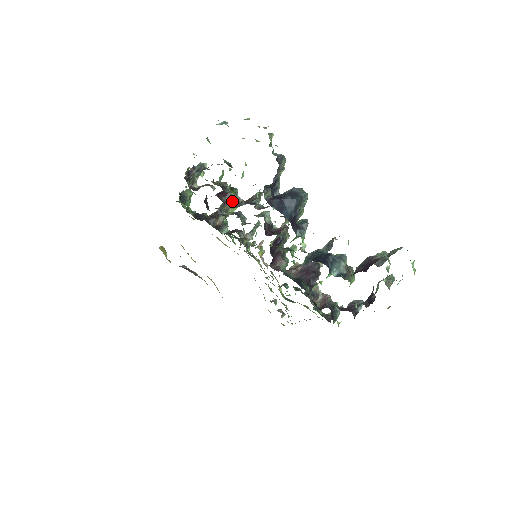
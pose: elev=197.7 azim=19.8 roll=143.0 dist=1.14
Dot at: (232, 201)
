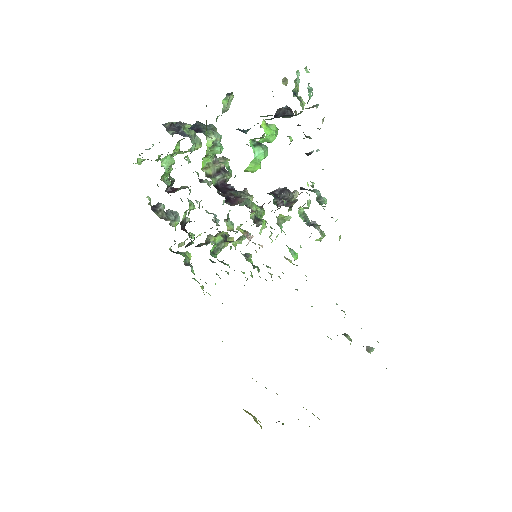
Dot at: occluded
